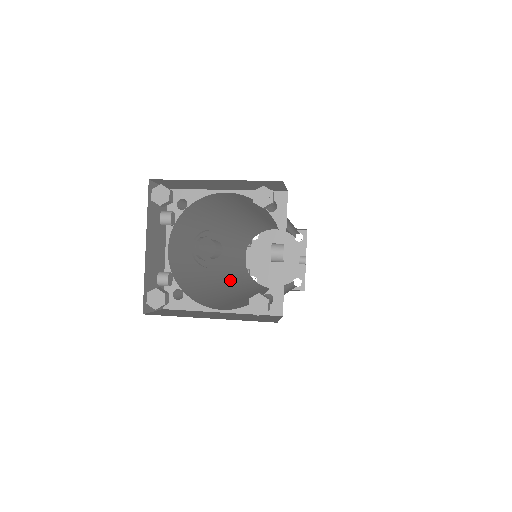
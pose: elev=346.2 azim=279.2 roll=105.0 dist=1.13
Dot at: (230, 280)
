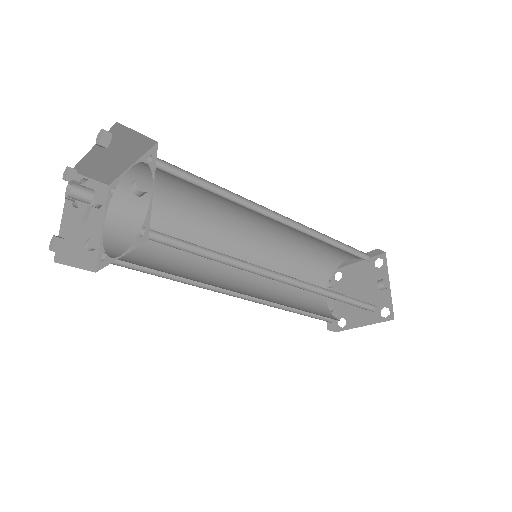
Dot at: (253, 293)
